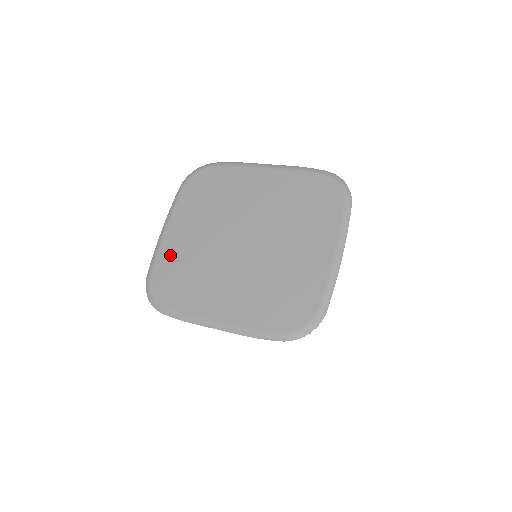
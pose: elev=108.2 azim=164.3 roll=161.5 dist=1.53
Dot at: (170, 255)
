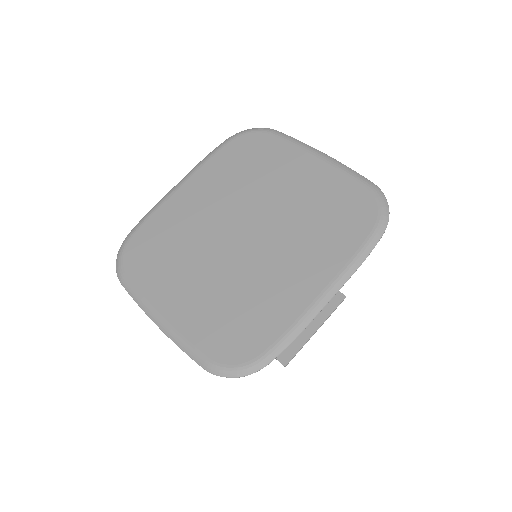
Dot at: (199, 323)
